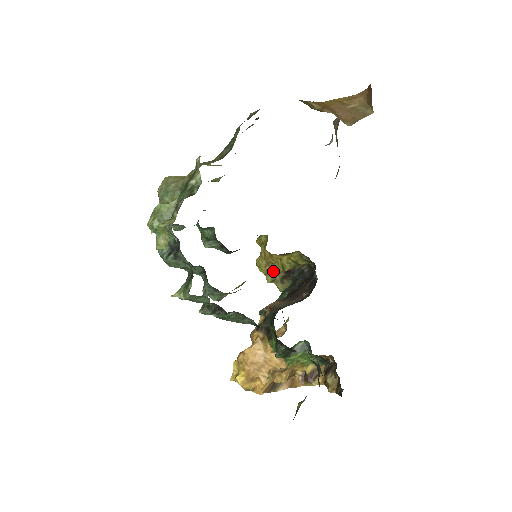
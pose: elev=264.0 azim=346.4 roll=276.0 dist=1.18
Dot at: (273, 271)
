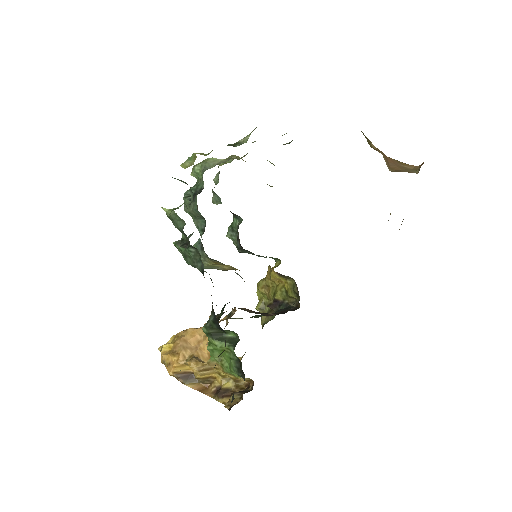
Dot at: (267, 300)
